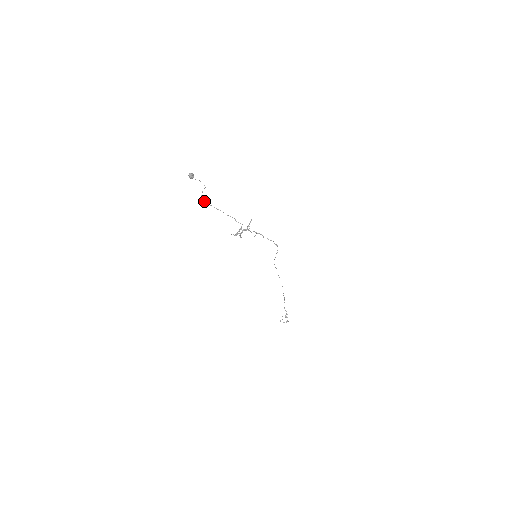
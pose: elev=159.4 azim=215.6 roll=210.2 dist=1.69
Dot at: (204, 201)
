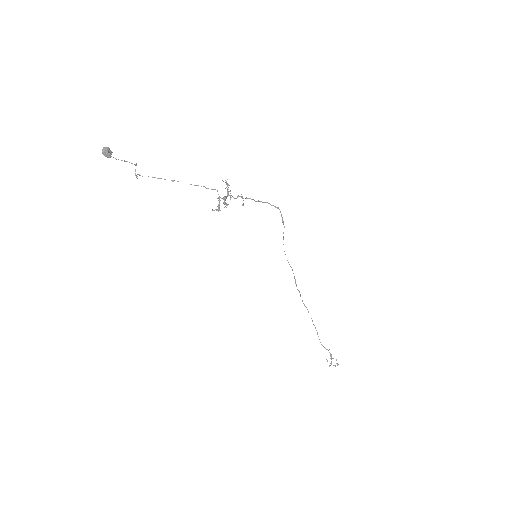
Dot at: occluded
